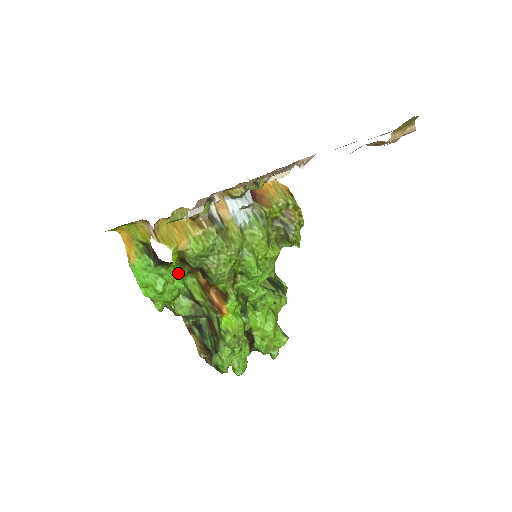
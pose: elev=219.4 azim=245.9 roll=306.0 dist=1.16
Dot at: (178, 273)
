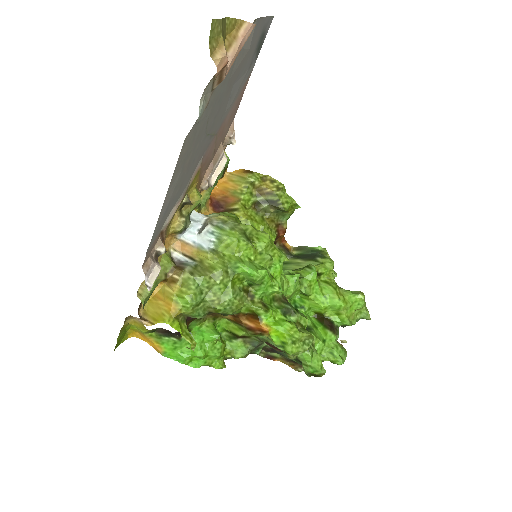
Dot at: (205, 328)
